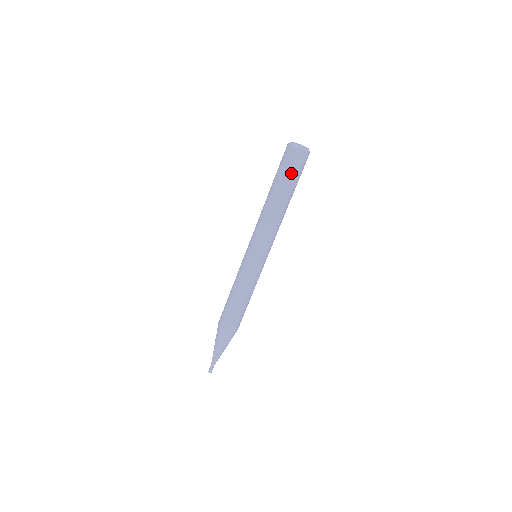
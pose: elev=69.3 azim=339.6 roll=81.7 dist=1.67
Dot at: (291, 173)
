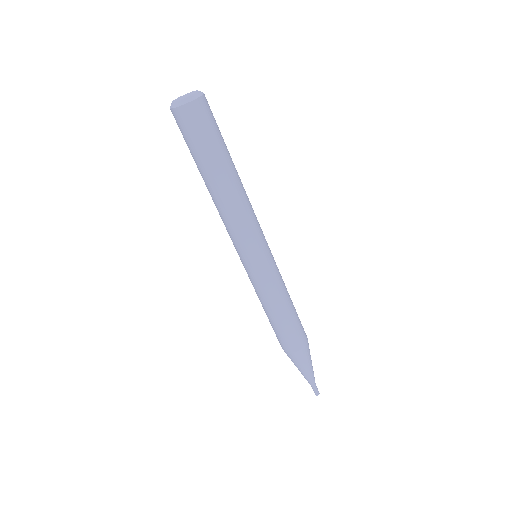
Dot at: (190, 144)
